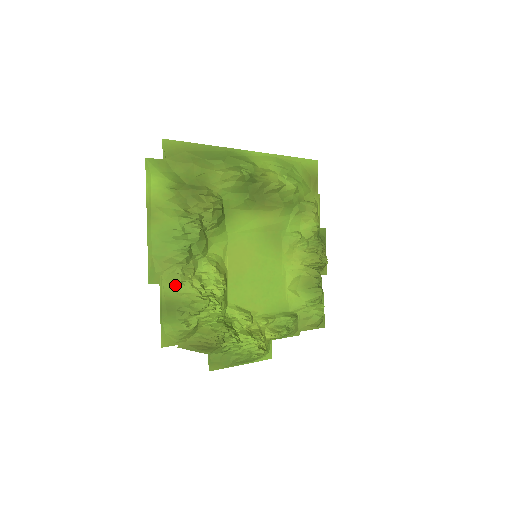
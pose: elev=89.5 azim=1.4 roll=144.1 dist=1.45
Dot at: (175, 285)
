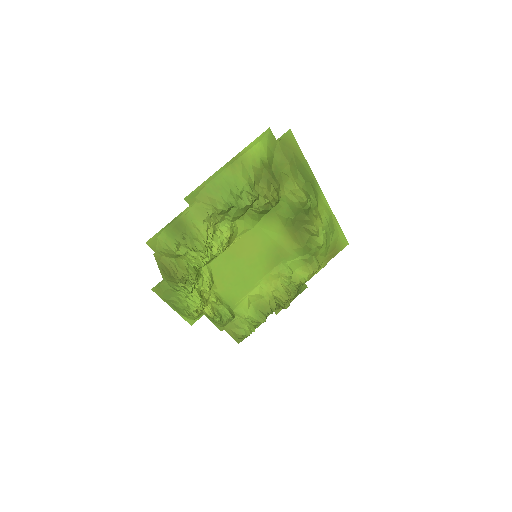
Dot at: (198, 217)
